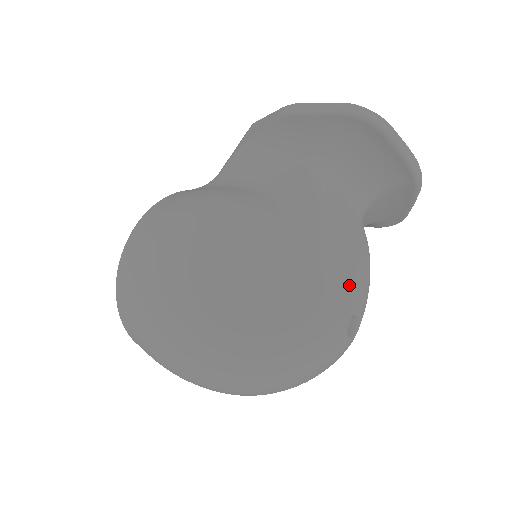
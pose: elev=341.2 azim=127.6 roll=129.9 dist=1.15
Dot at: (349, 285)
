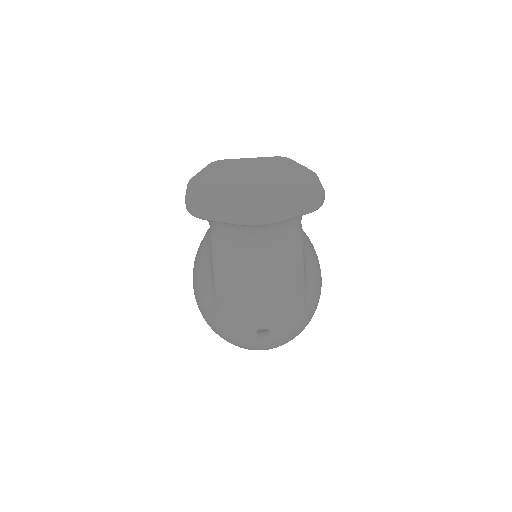
Dot at: (243, 317)
